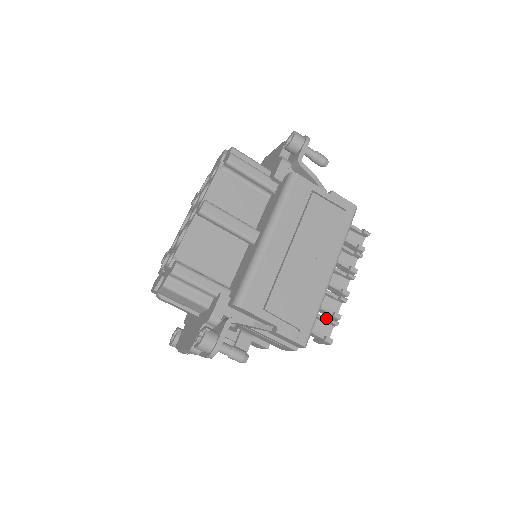
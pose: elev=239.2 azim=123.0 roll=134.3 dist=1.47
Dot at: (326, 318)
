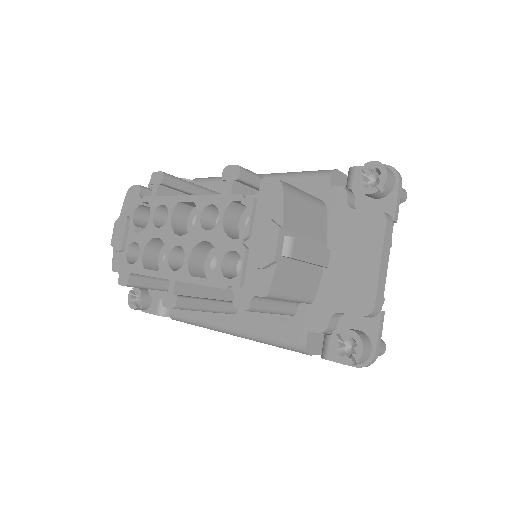
Dot at: occluded
